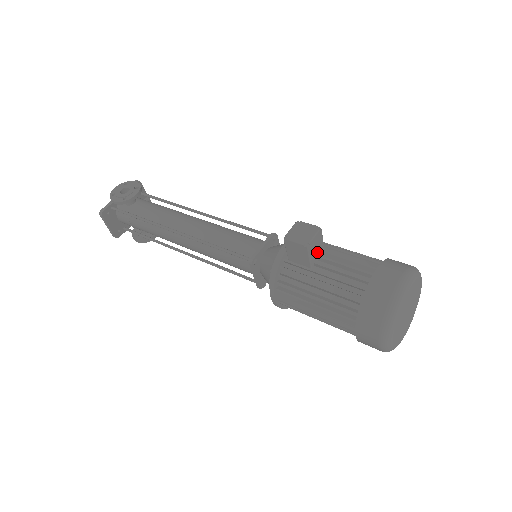
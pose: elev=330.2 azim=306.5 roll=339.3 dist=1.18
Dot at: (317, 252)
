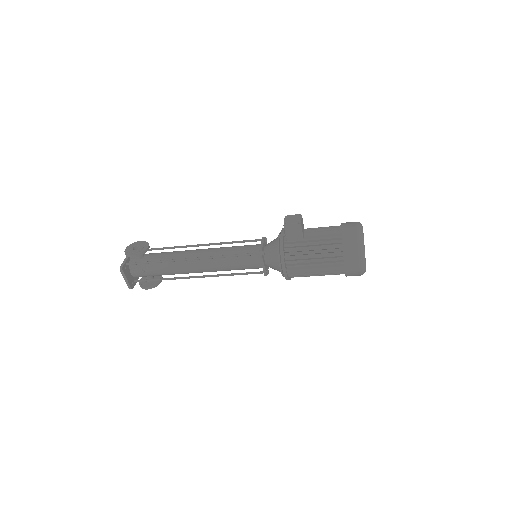
Dot at: (303, 230)
